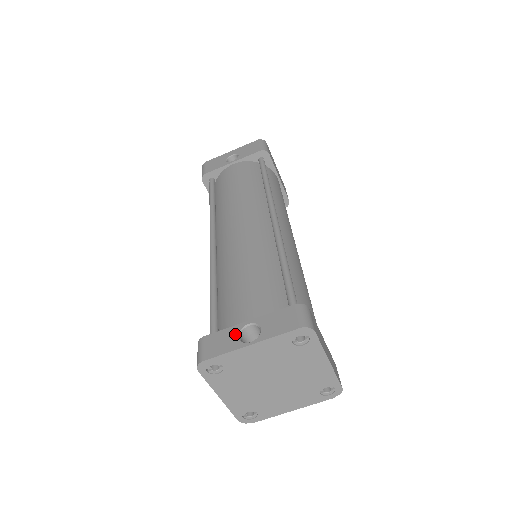
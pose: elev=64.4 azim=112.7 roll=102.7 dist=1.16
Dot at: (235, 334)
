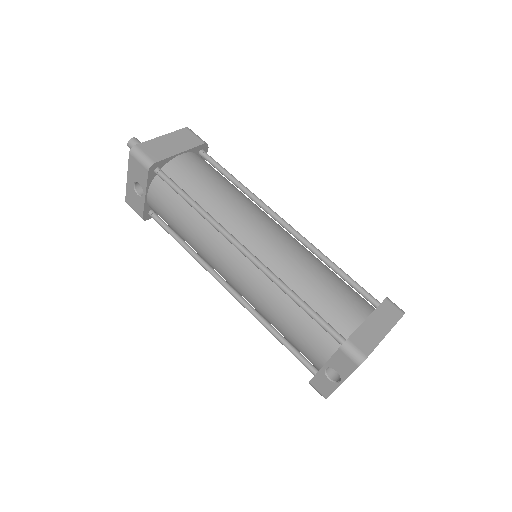
Dot at: (325, 378)
